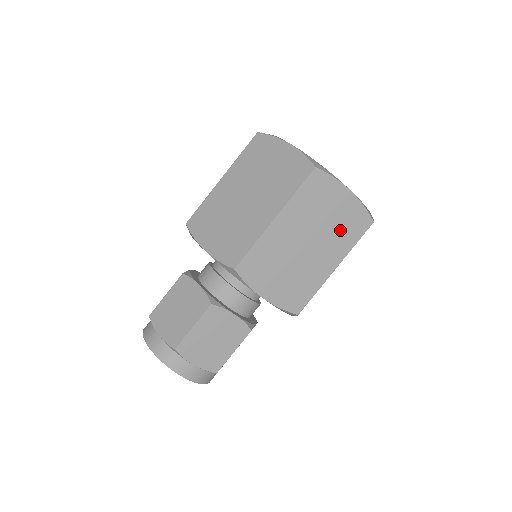
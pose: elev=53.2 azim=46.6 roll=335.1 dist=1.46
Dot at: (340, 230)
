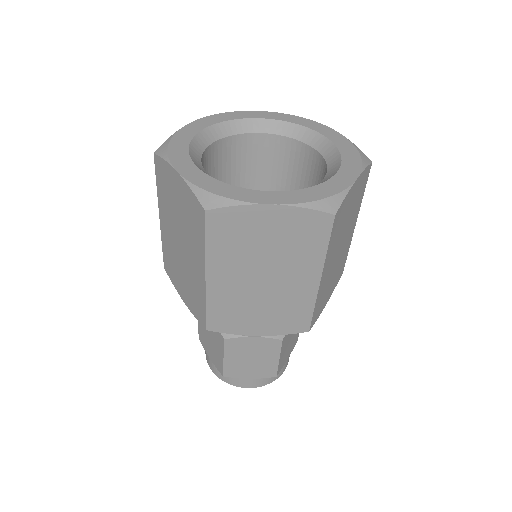
Dot at: (294, 246)
